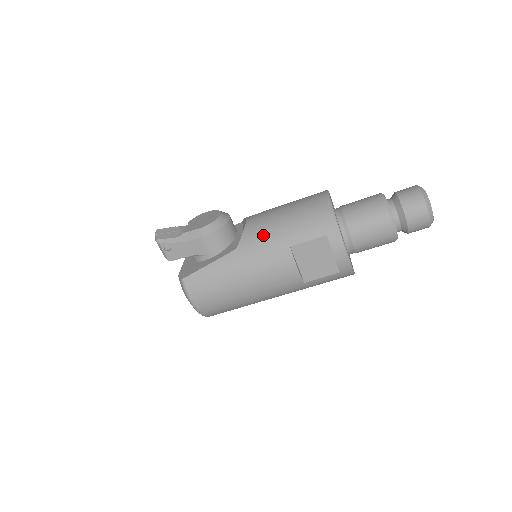
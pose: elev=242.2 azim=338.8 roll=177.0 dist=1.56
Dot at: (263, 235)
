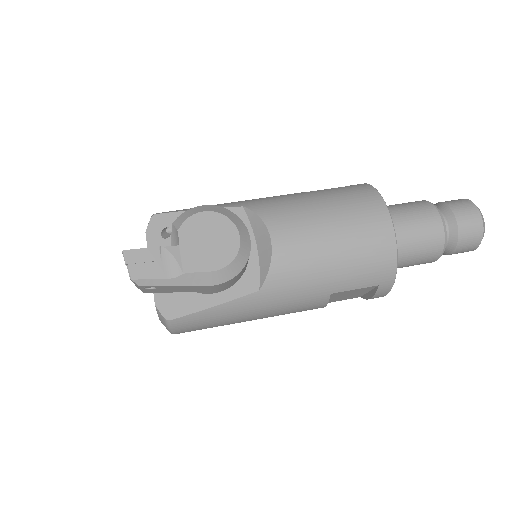
Dot at: (300, 277)
